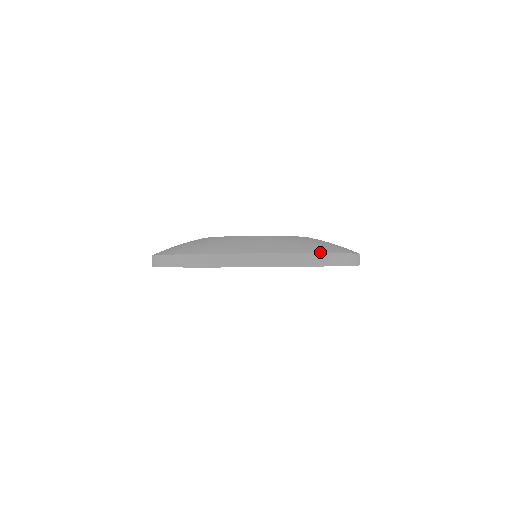
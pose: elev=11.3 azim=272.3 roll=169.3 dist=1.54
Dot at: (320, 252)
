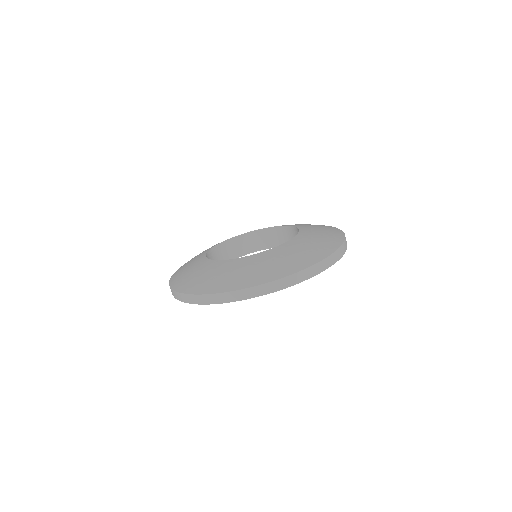
Dot at: (300, 269)
